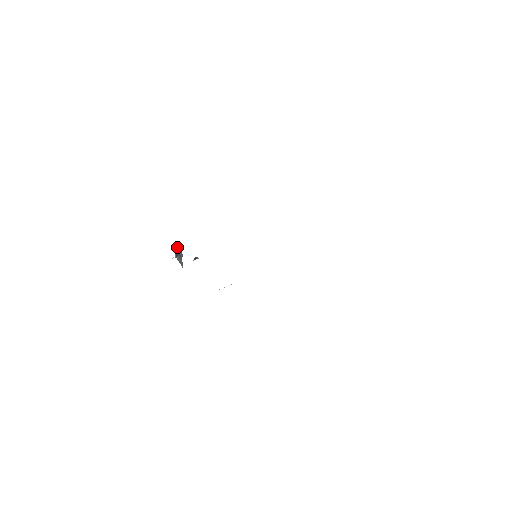
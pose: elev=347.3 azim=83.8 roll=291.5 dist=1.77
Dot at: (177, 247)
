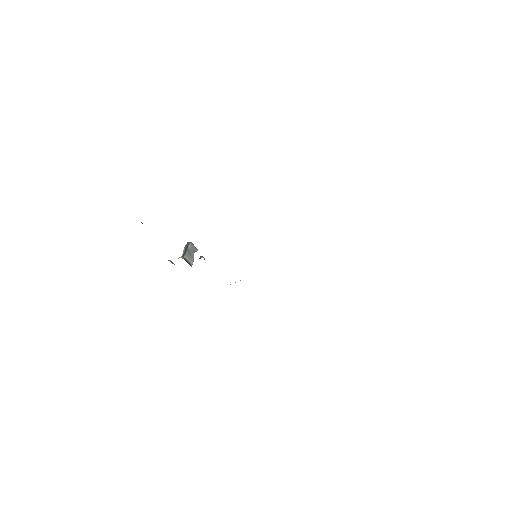
Dot at: (188, 243)
